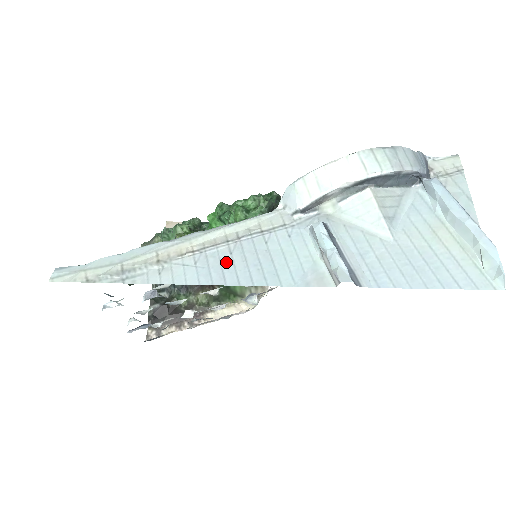
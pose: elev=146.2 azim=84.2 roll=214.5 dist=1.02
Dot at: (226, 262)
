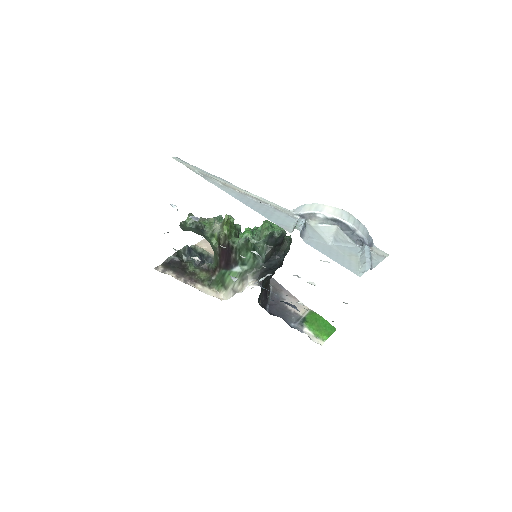
Dot at: (252, 202)
